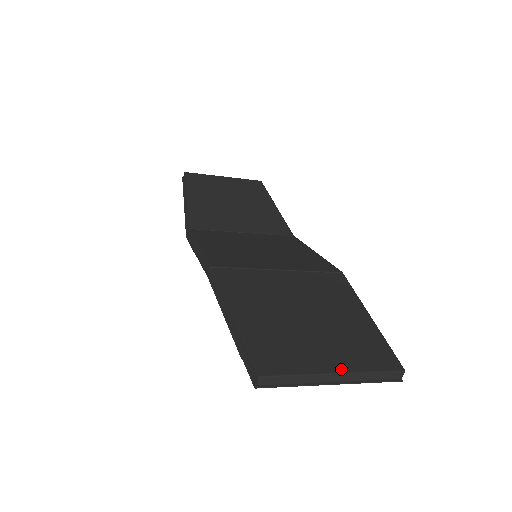
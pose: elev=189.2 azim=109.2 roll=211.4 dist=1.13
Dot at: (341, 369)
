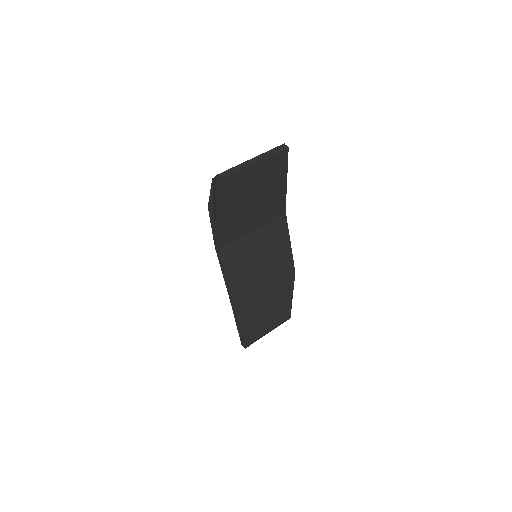
Dot at: (270, 331)
